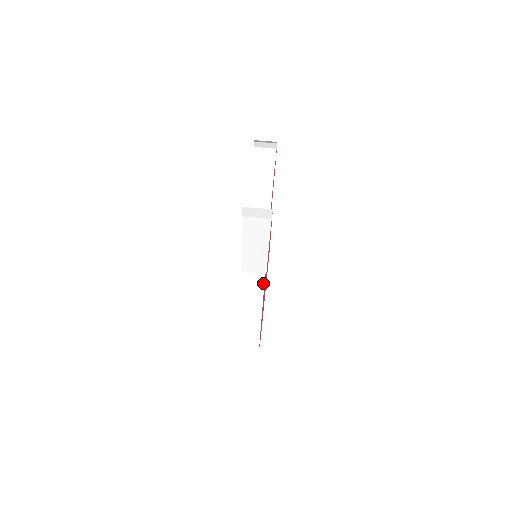
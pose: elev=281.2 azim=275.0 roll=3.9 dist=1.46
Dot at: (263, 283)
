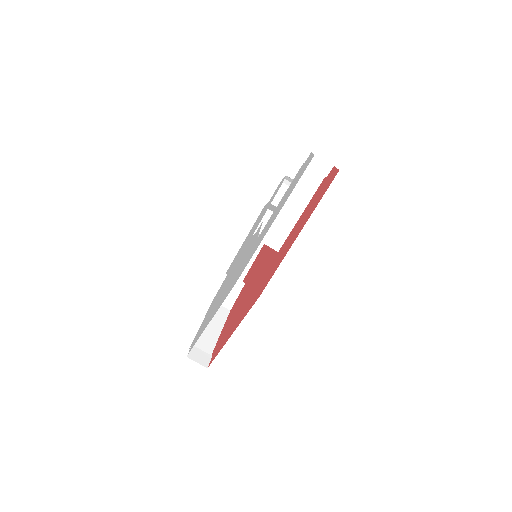
Dot at: (227, 315)
